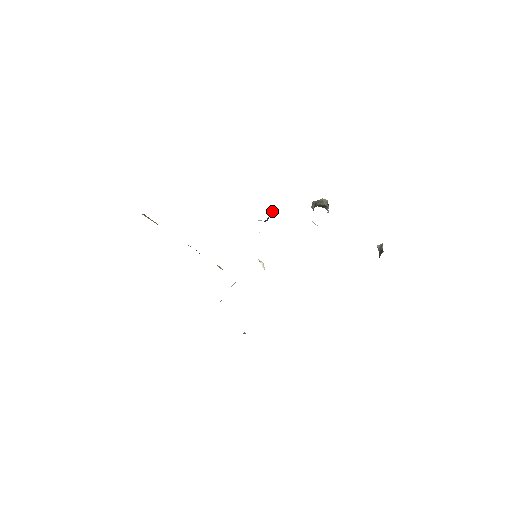
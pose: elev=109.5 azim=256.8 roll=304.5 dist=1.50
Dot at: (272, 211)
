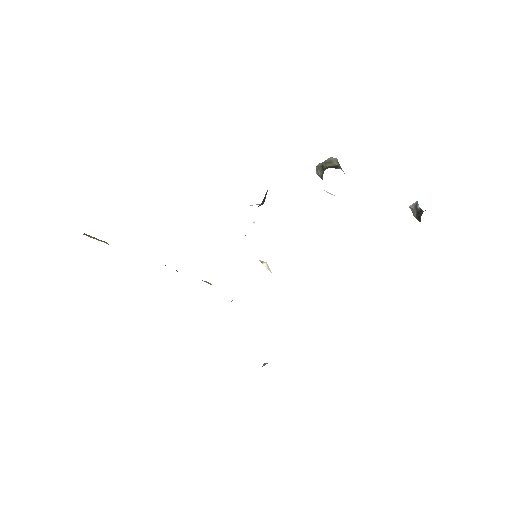
Dot at: occluded
